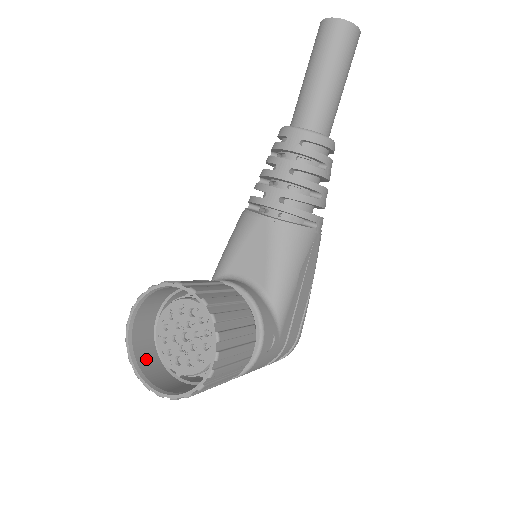
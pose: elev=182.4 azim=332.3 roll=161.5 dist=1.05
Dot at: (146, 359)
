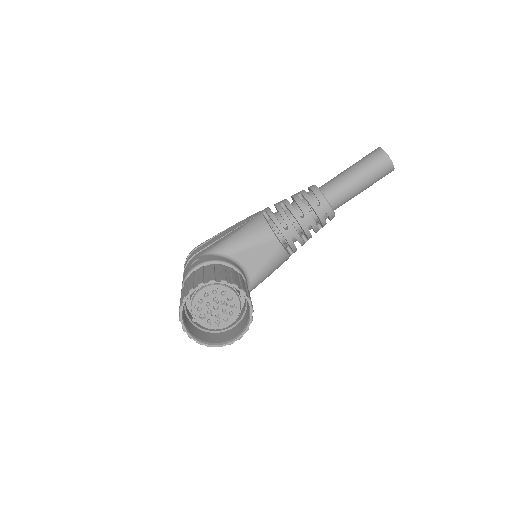
Dot at: occluded
